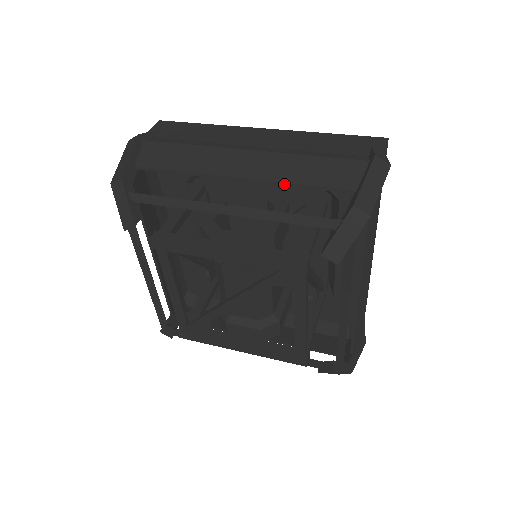
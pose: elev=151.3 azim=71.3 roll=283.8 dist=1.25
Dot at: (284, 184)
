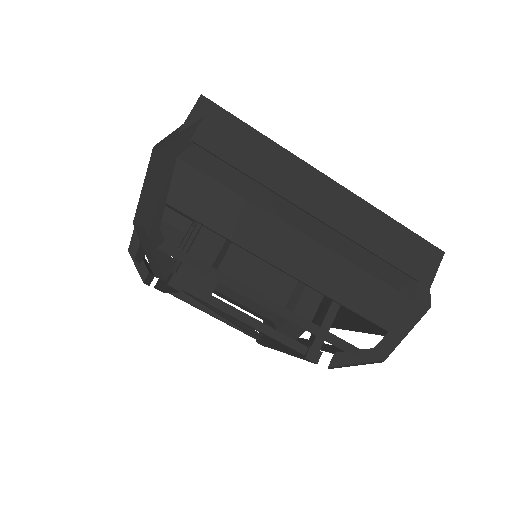
Dot at: occluded
